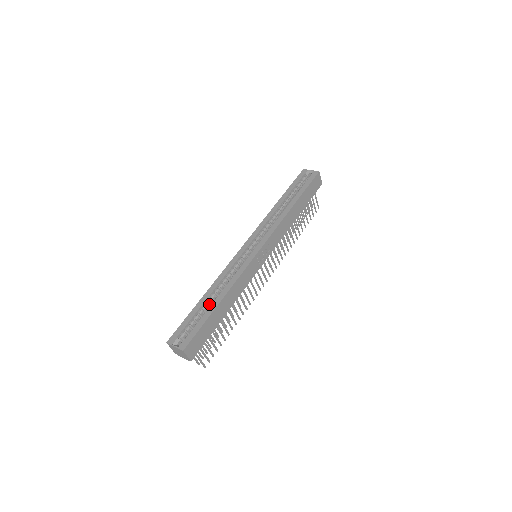
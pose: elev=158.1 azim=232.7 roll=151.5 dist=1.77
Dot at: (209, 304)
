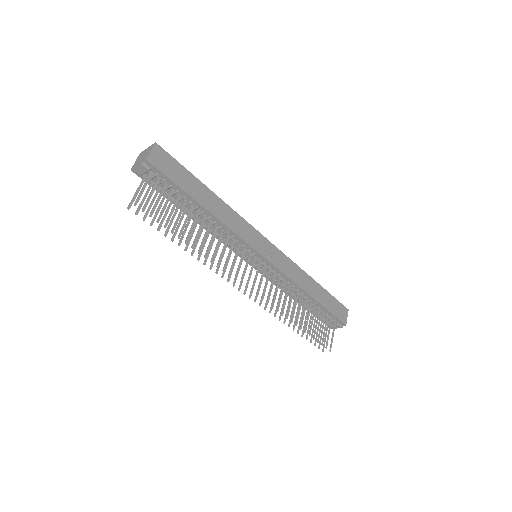
Dot at: occluded
